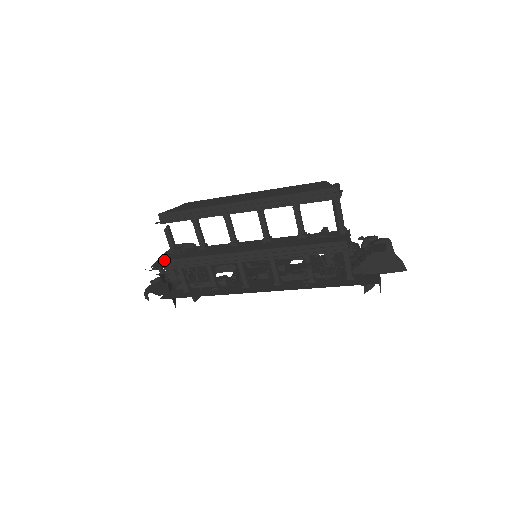
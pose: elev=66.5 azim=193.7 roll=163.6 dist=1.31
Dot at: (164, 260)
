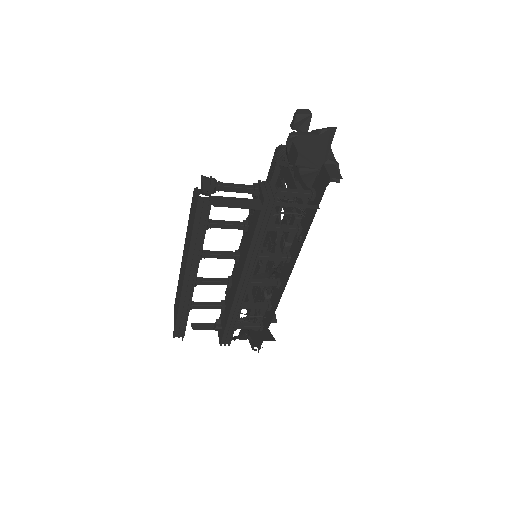
Dot at: (220, 344)
